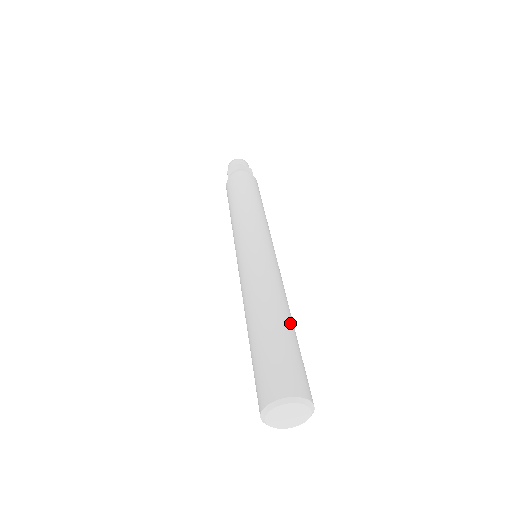
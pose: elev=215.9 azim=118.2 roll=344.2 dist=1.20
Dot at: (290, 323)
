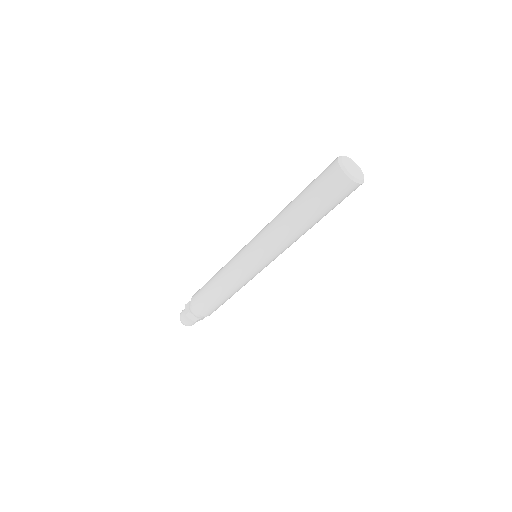
Dot at: occluded
